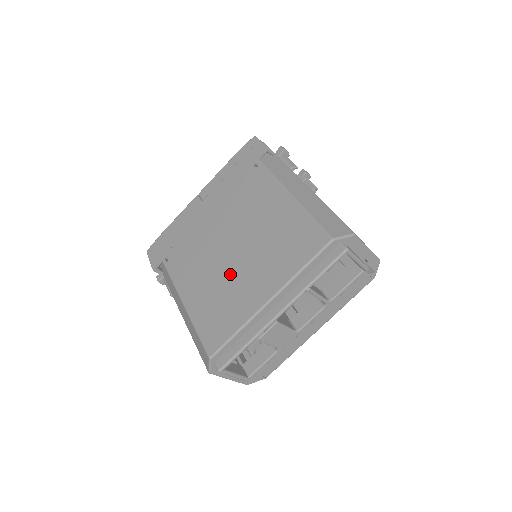
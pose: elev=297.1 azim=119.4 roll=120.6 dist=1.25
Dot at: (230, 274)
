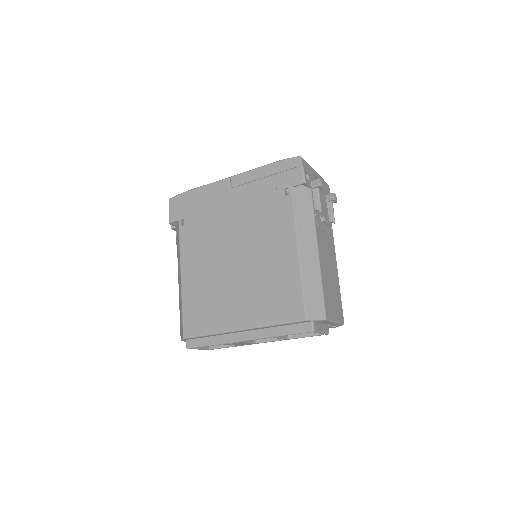
Dot at: (223, 283)
